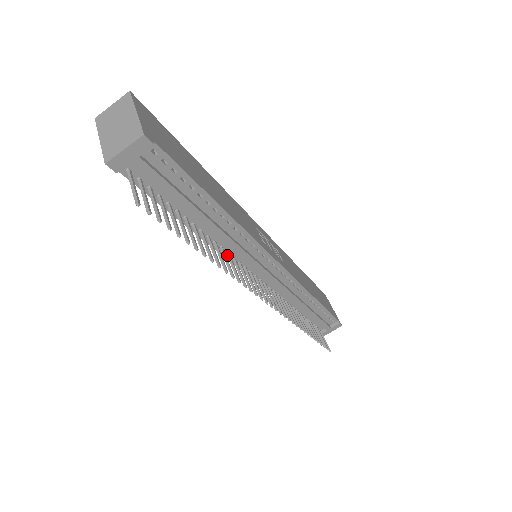
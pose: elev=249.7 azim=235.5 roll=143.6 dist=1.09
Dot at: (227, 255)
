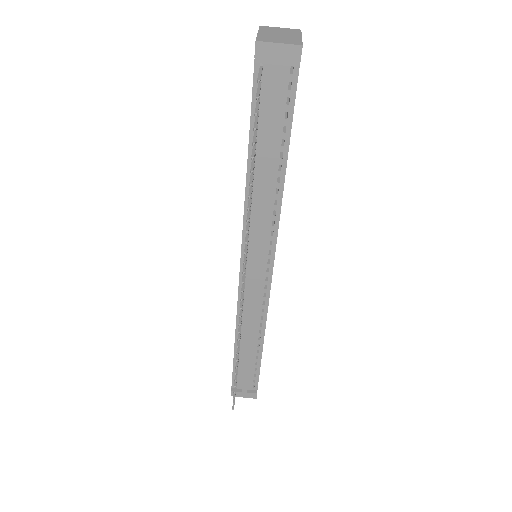
Dot at: occluded
